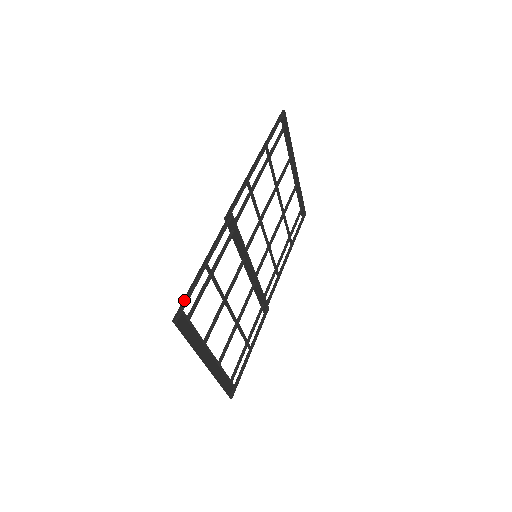
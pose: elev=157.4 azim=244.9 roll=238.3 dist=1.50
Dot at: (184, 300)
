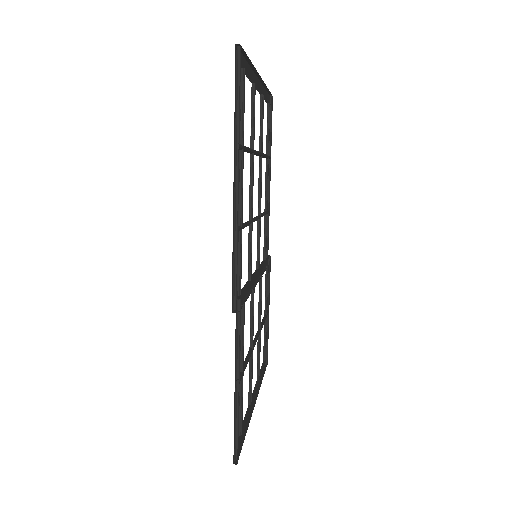
Dot at: (234, 435)
